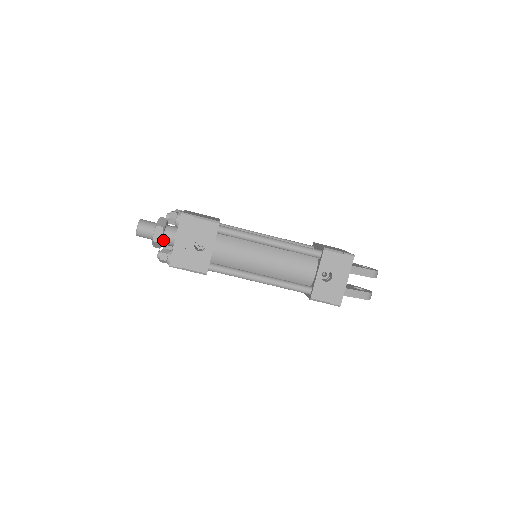
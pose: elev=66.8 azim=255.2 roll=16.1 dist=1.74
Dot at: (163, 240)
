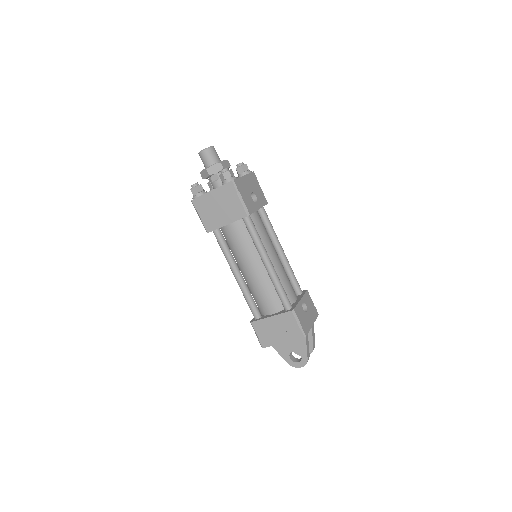
Dot at: occluded
